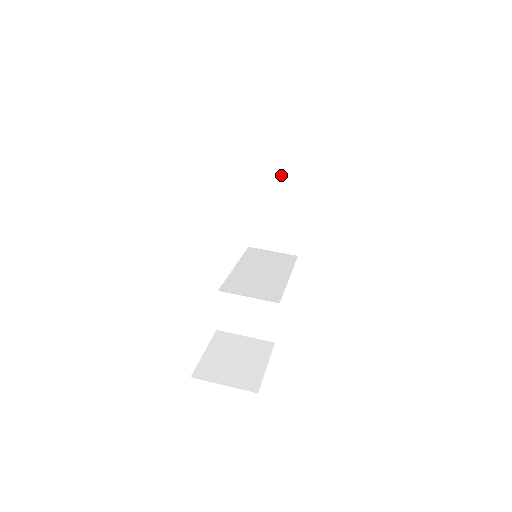
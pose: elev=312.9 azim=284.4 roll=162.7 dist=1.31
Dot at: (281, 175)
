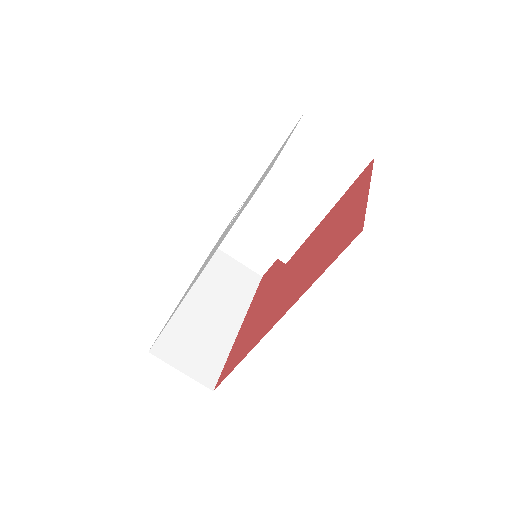
Dot at: occluded
